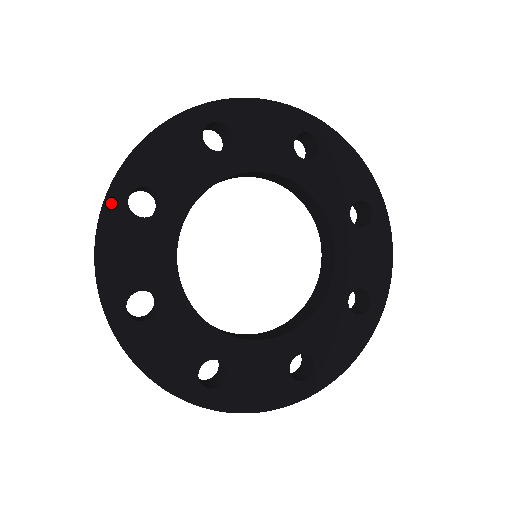
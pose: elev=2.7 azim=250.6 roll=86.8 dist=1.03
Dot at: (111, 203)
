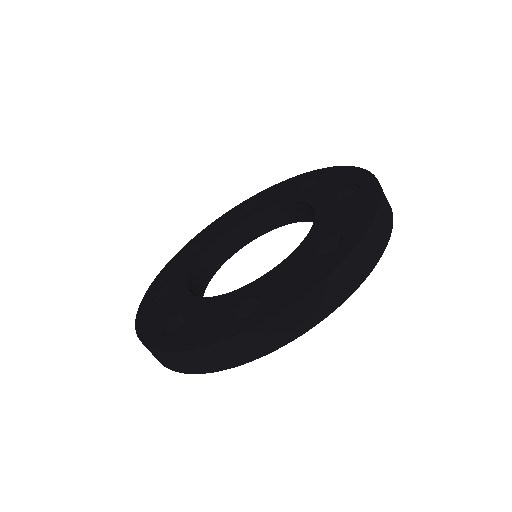
Dot at: (251, 356)
